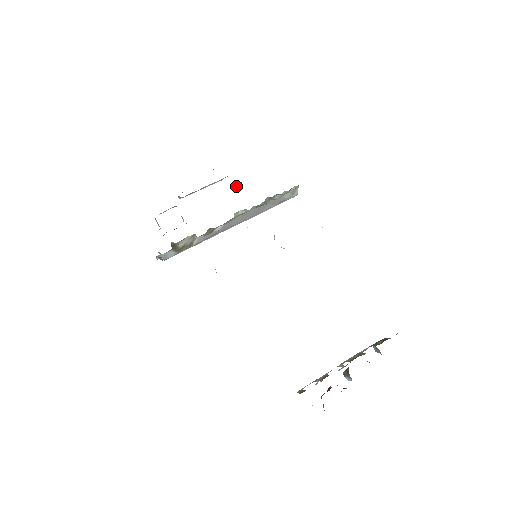
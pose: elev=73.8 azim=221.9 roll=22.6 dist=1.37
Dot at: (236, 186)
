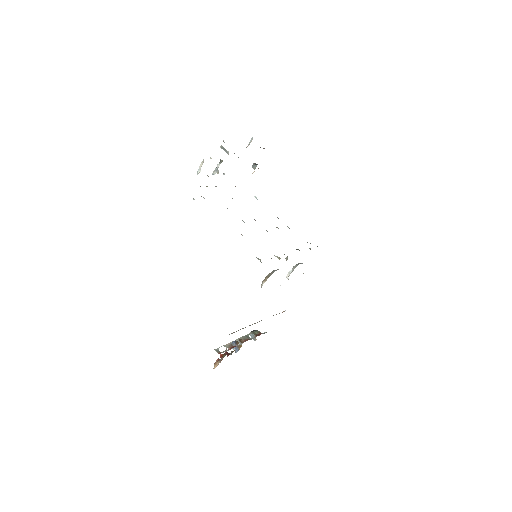
Dot at: occluded
